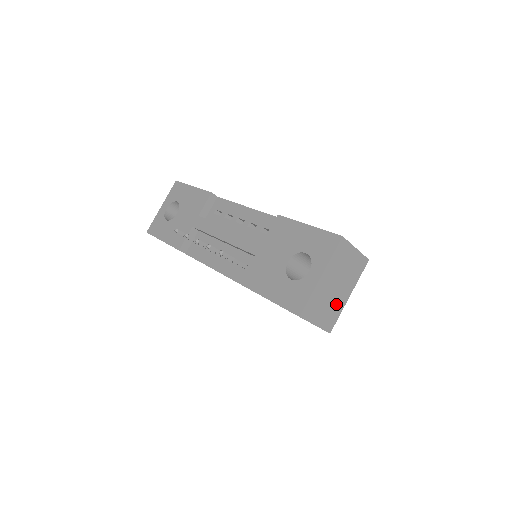
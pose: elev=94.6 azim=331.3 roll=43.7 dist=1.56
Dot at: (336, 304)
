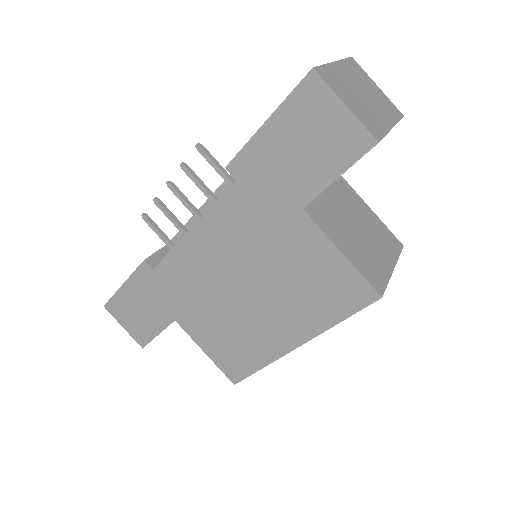
Dot at: (373, 115)
